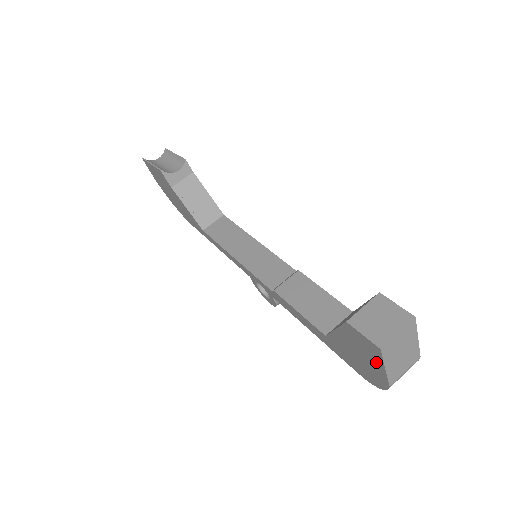
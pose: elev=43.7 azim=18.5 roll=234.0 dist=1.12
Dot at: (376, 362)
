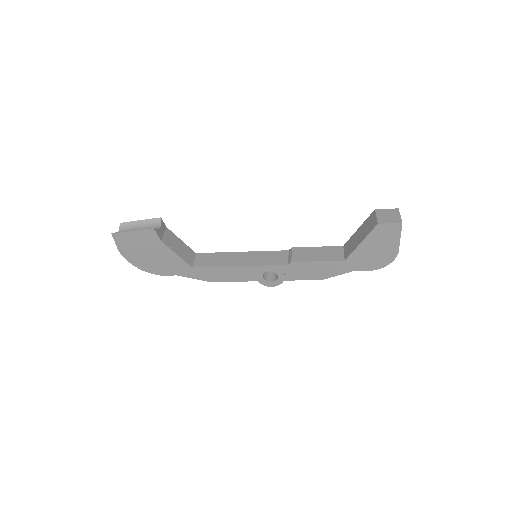
Dot at: (394, 239)
